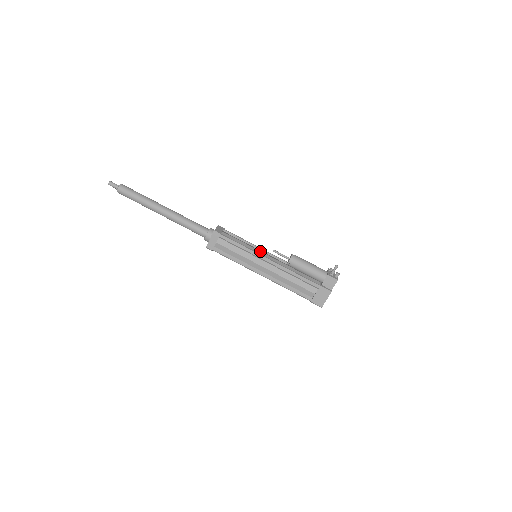
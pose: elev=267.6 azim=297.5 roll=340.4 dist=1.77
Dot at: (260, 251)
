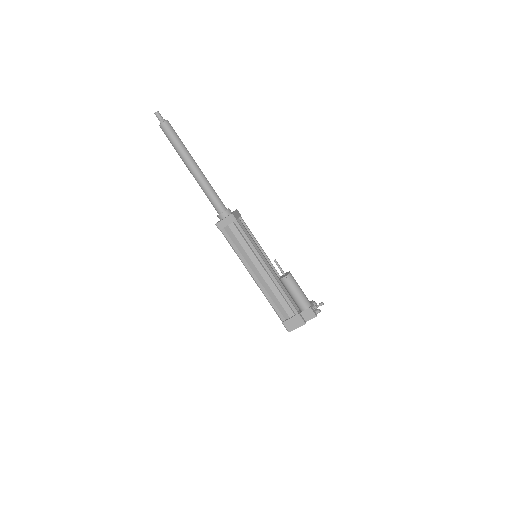
Dot at: (262, 254)
